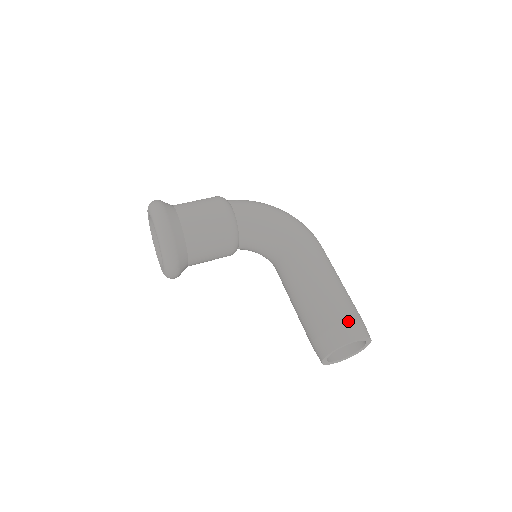
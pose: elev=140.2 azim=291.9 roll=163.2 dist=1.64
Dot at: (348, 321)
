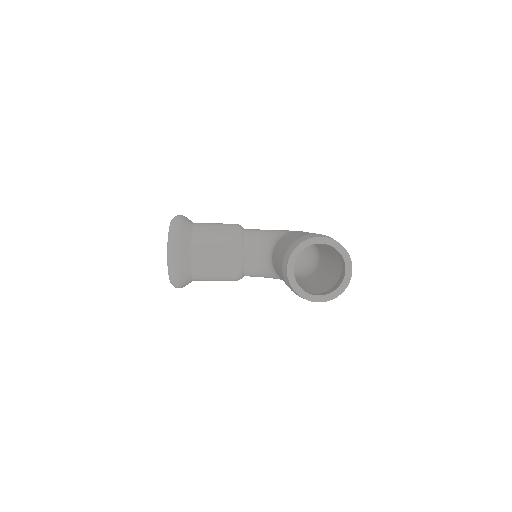
Dot at: (320, 234)
